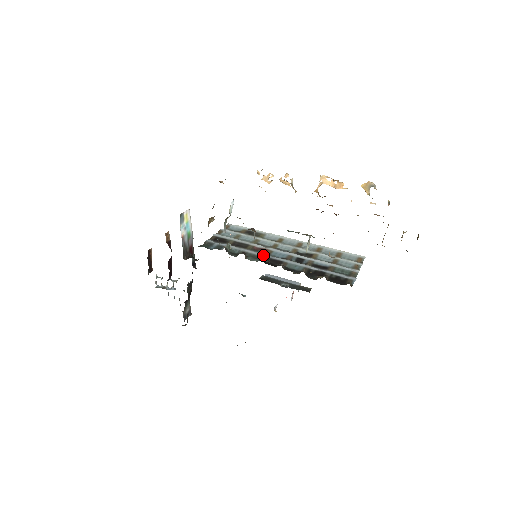
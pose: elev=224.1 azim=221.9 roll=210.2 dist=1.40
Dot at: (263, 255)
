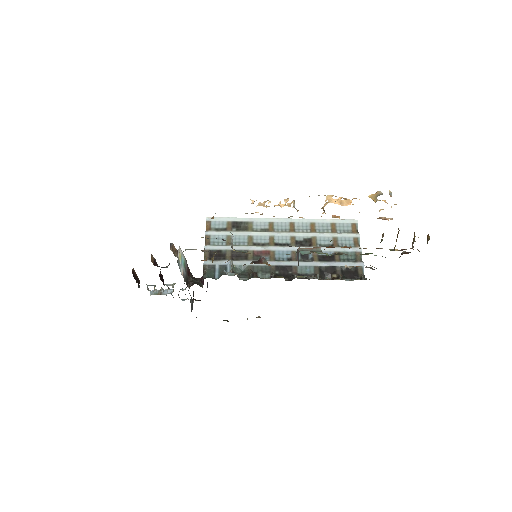
Dot at: (270, 264)
